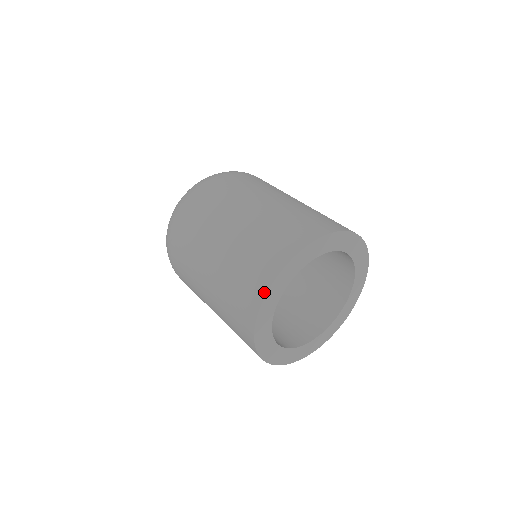
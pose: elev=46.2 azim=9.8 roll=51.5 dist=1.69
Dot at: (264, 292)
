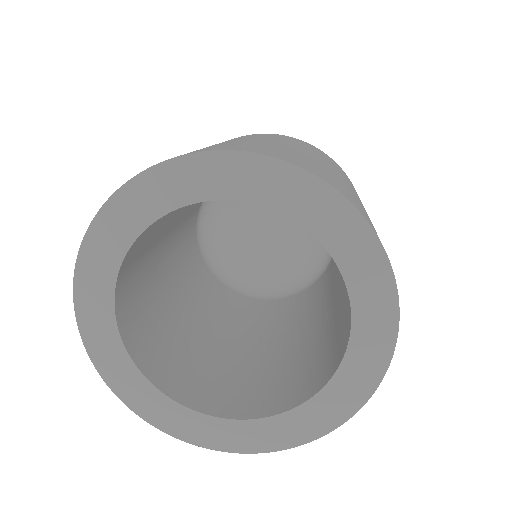
Dot at: (168, 159)
